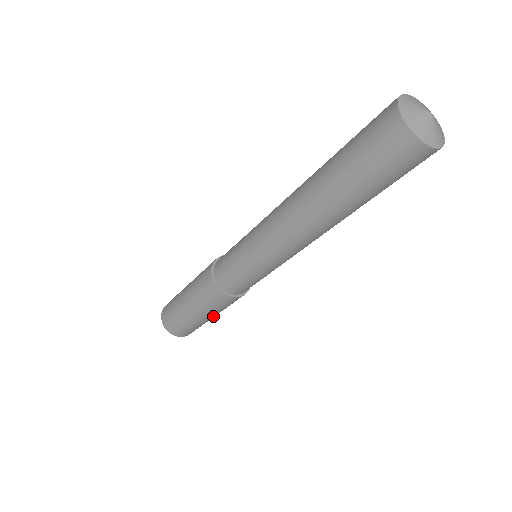
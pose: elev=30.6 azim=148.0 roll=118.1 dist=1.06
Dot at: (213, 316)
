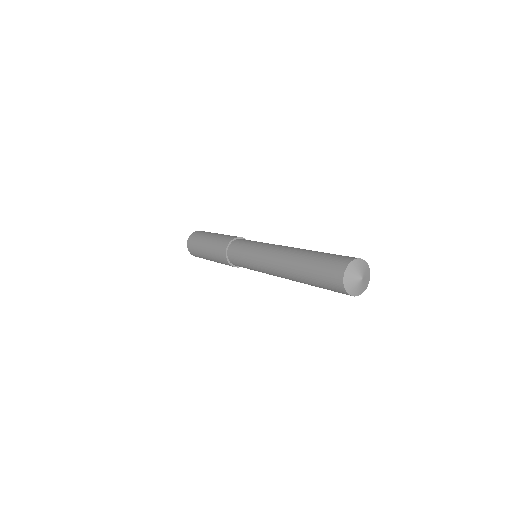
Dot at: occluded
